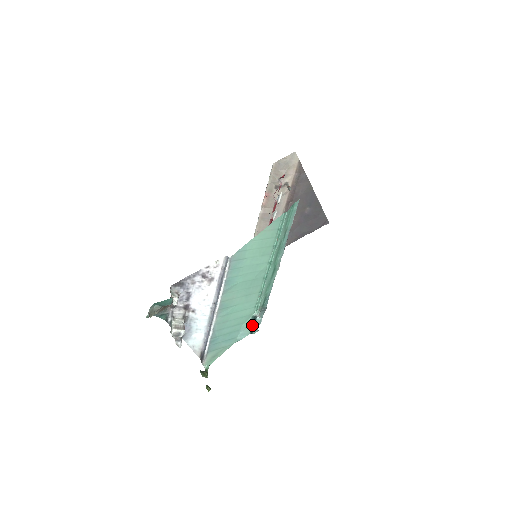
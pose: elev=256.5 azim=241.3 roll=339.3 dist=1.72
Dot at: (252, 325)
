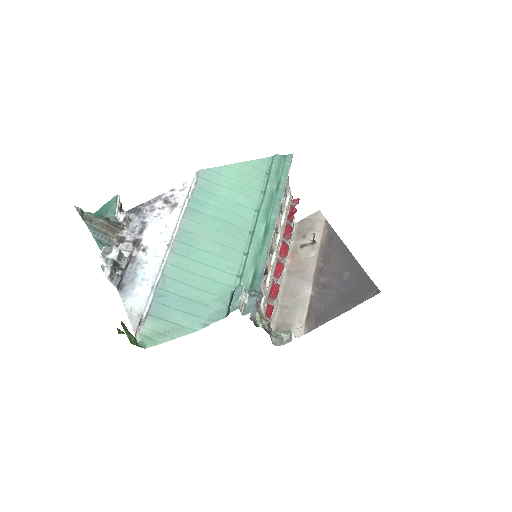
Dot at: (230, 303)
